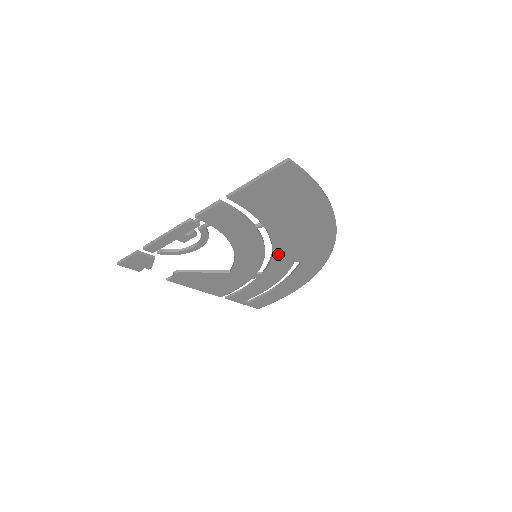
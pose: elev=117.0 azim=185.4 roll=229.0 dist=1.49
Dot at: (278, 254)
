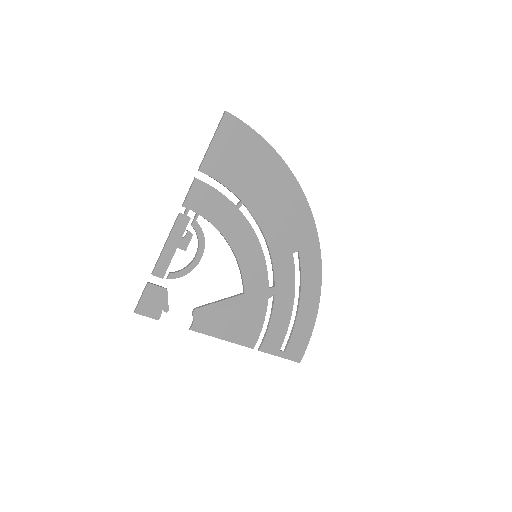
Dot at: (273, 245)
